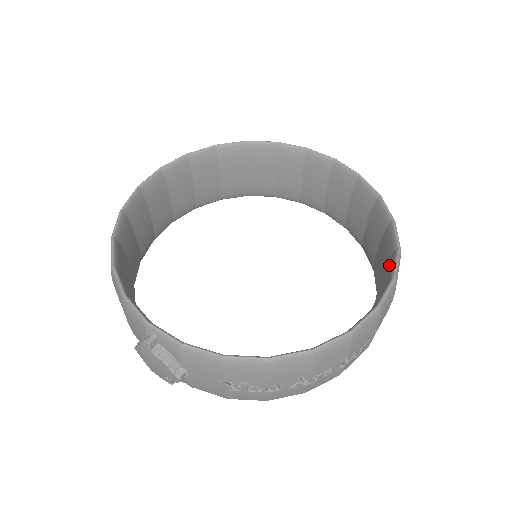
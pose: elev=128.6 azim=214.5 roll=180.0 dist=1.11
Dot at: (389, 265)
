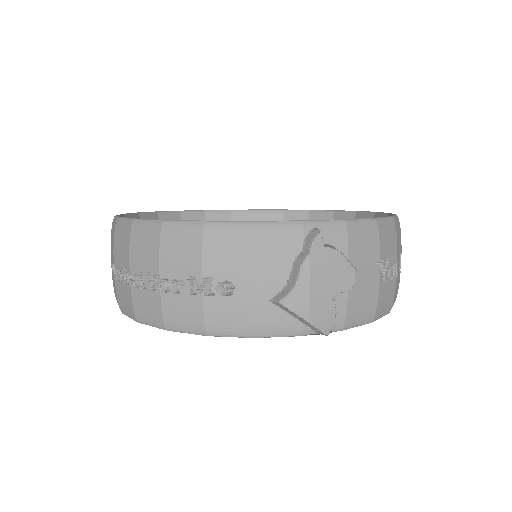
Dot at: occluded
